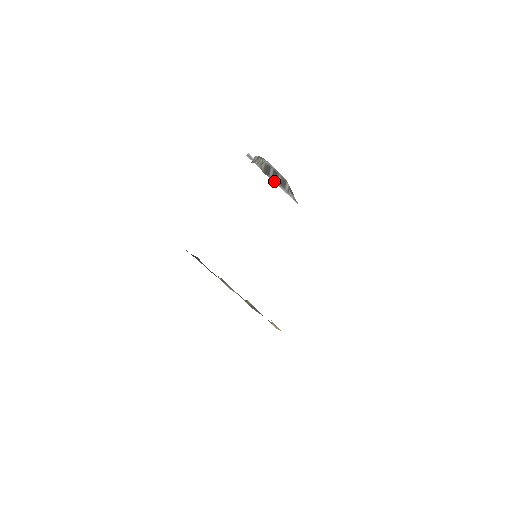
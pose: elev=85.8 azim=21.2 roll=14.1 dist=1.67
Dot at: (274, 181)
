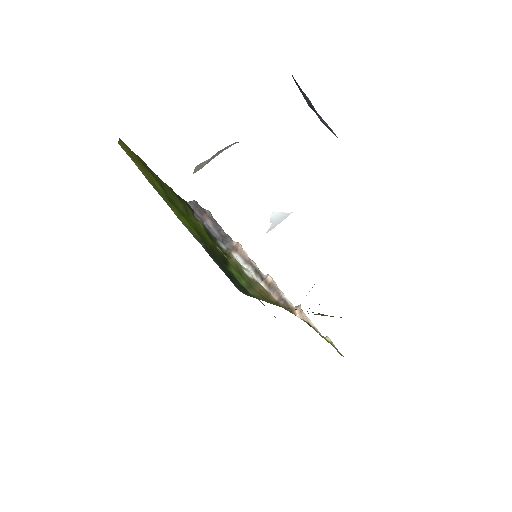
Dot at: occluded
